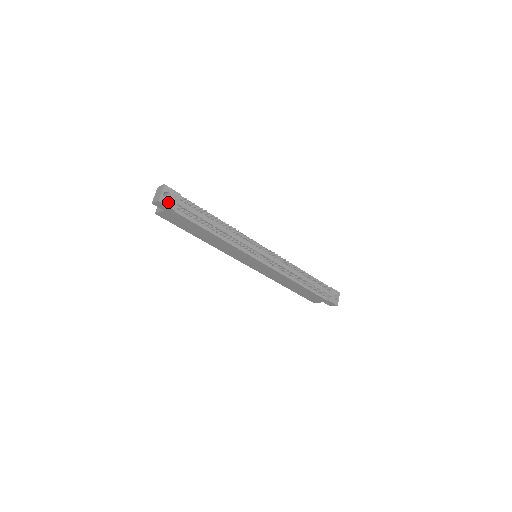
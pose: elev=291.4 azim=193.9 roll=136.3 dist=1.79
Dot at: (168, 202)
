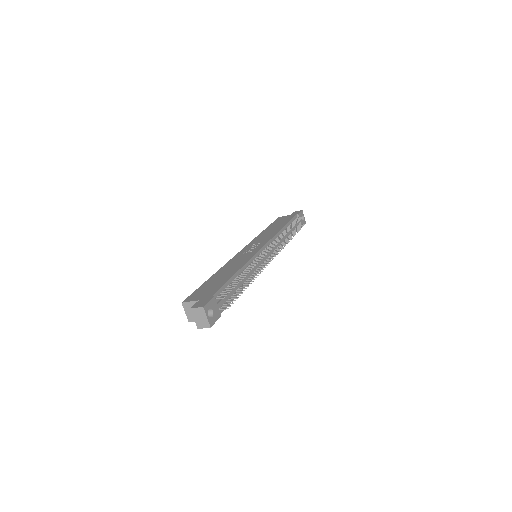
Dot at: (214, 317)
